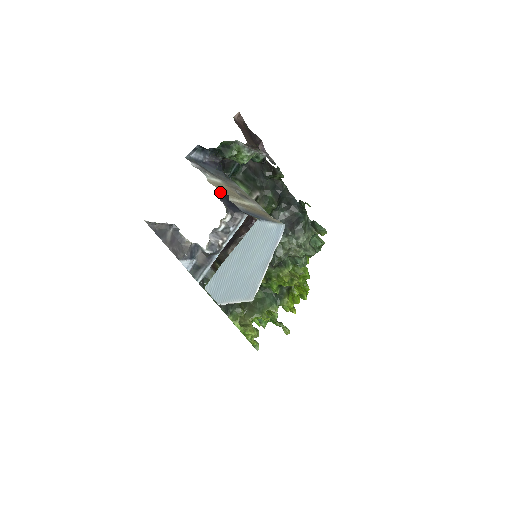
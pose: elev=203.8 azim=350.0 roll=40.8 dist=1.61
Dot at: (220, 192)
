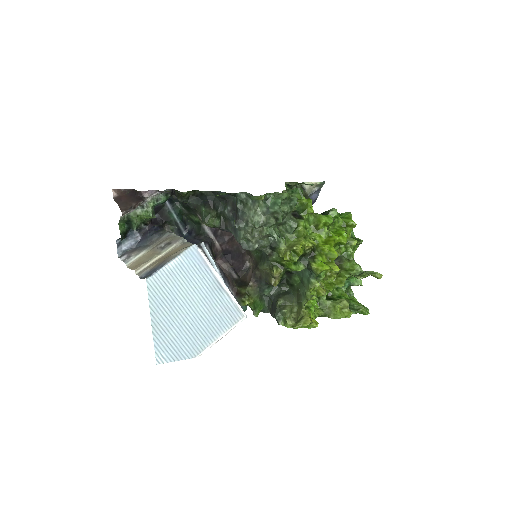
Dot at: occluded
